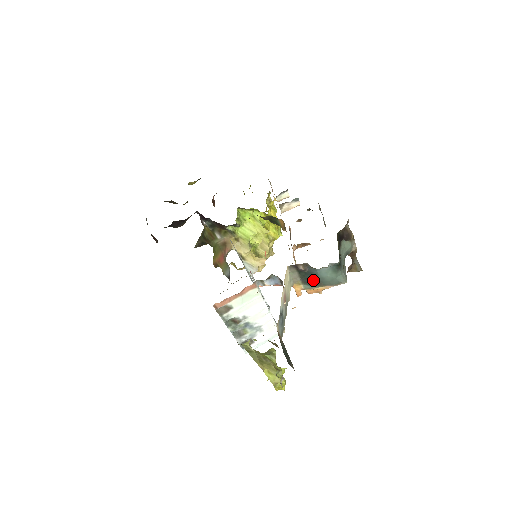
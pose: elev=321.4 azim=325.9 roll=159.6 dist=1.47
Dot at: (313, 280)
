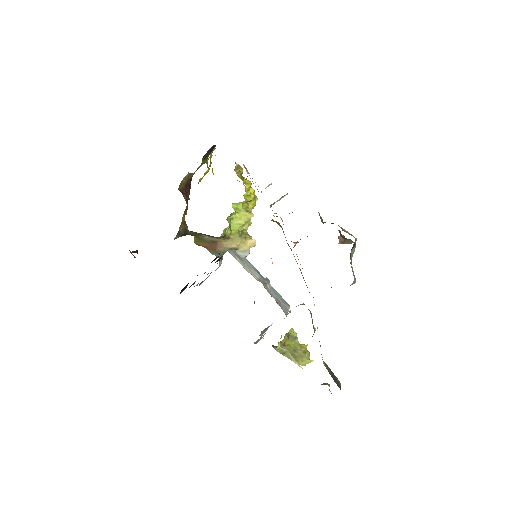
Dot at: occluded
